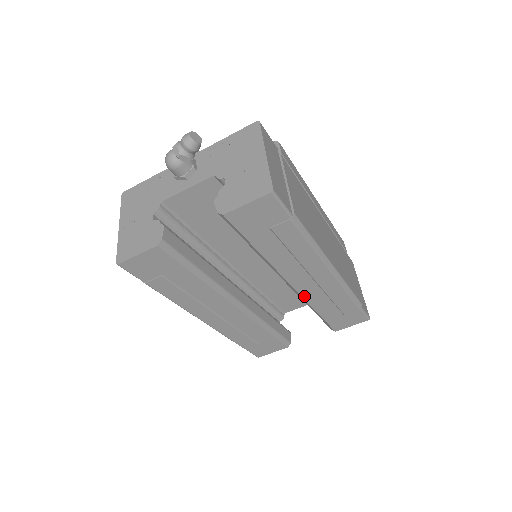
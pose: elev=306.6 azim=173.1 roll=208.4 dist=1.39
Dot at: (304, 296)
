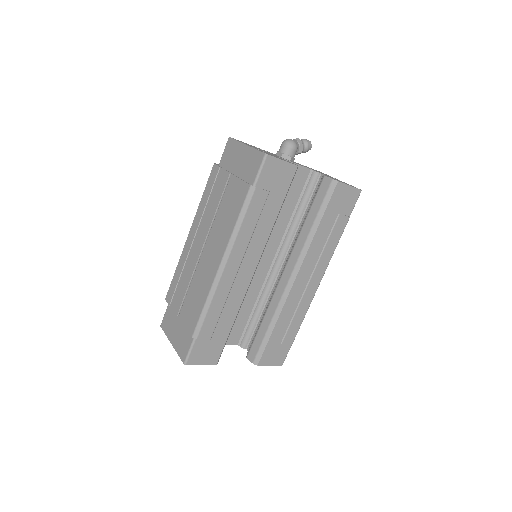
Dot at: (288, 298)
